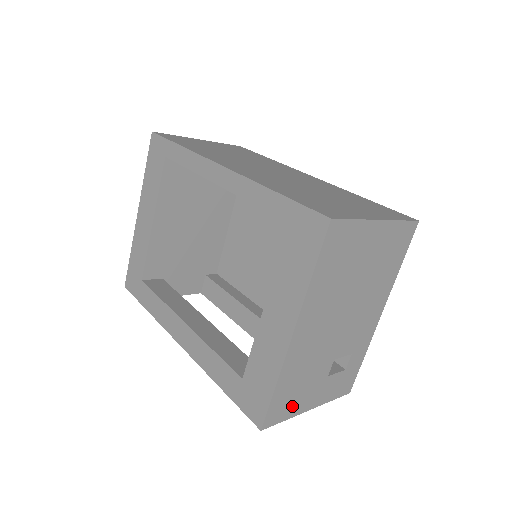
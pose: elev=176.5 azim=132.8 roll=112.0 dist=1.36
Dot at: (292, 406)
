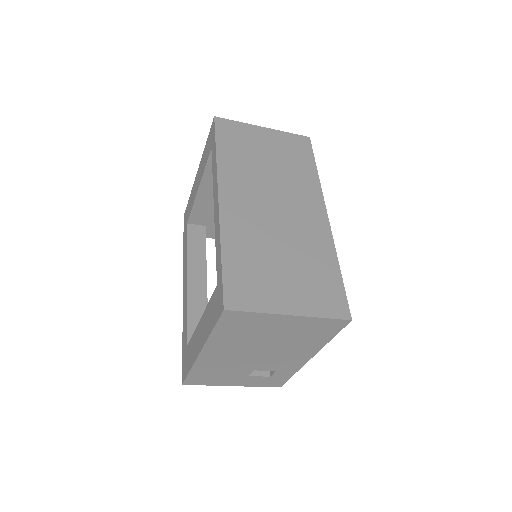
Dot at: (212, 381)
